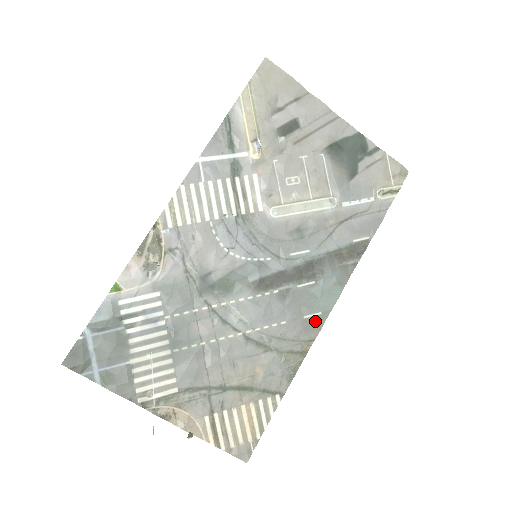
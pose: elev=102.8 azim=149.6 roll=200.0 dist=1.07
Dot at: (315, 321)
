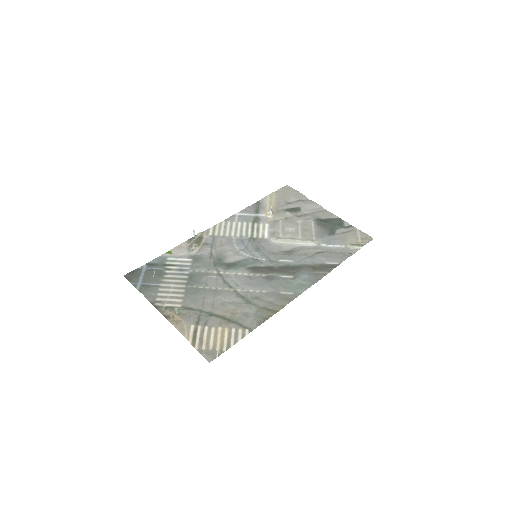
Dot at: (288, 297)
